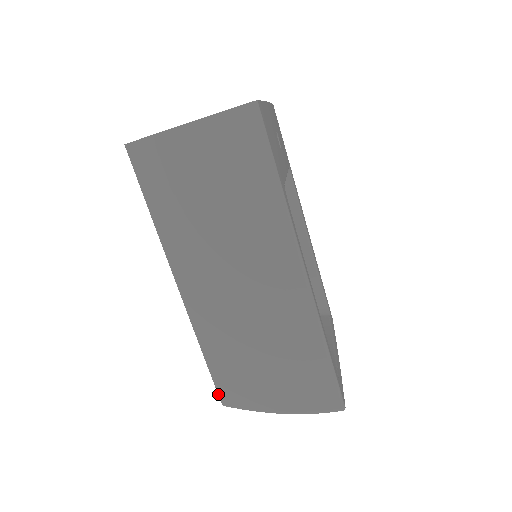
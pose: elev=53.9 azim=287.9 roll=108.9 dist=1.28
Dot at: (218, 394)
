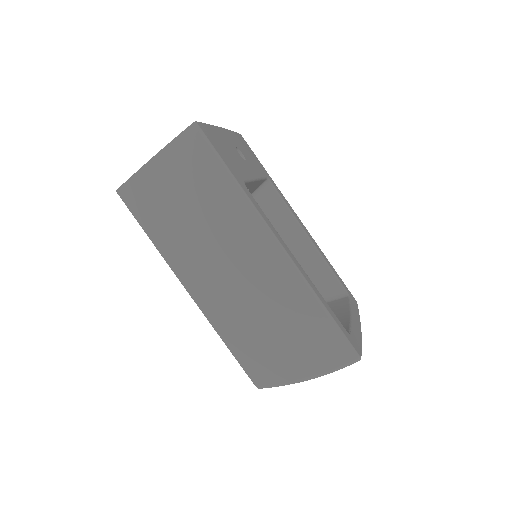
Dot at: (250, 378)
